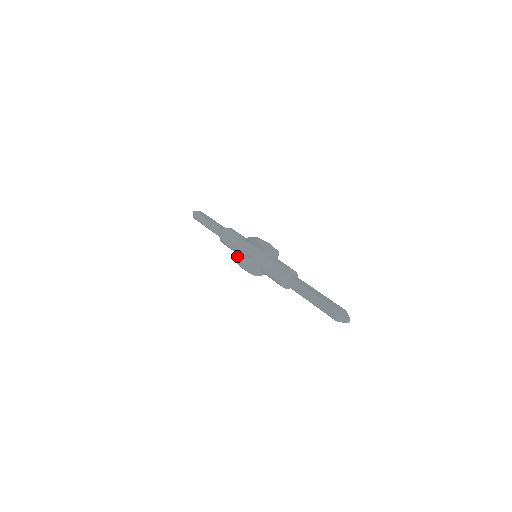
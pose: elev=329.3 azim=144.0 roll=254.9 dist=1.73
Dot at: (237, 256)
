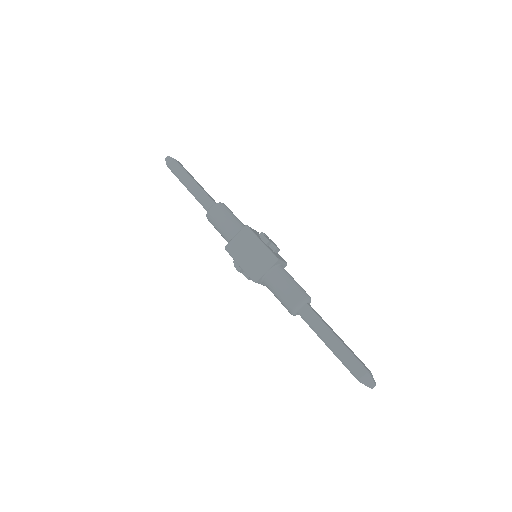
Dot at: occluded
